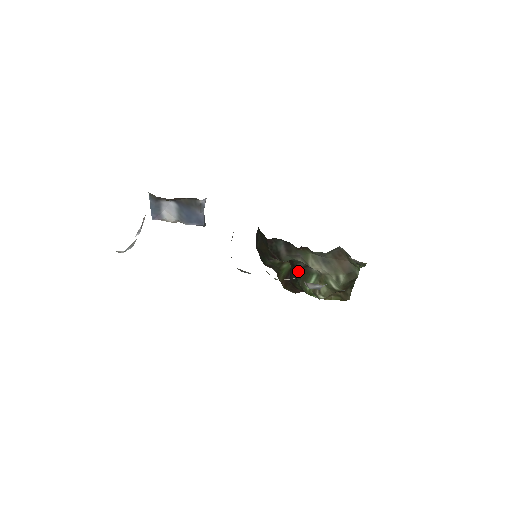
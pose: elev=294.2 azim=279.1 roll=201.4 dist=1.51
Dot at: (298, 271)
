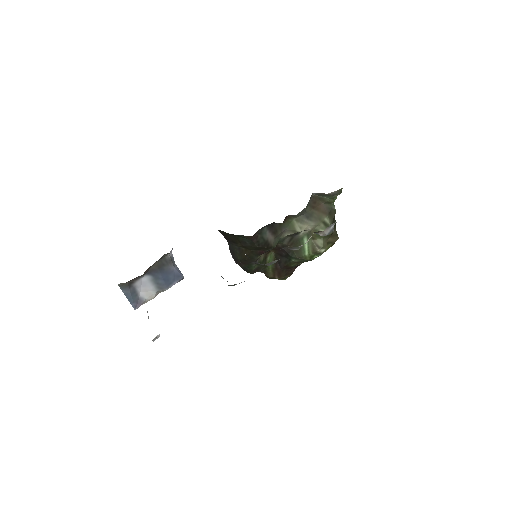
Dot at: (287, 249)
